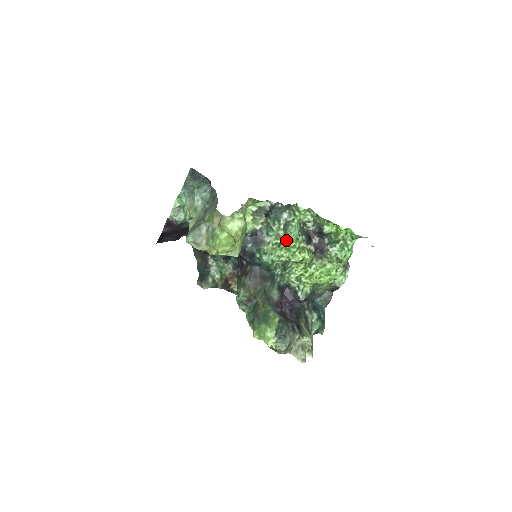
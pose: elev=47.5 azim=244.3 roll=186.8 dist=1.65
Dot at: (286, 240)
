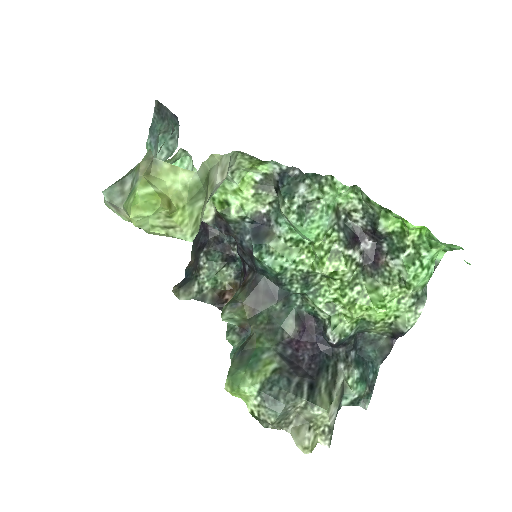
Dot at: (304, 233)
